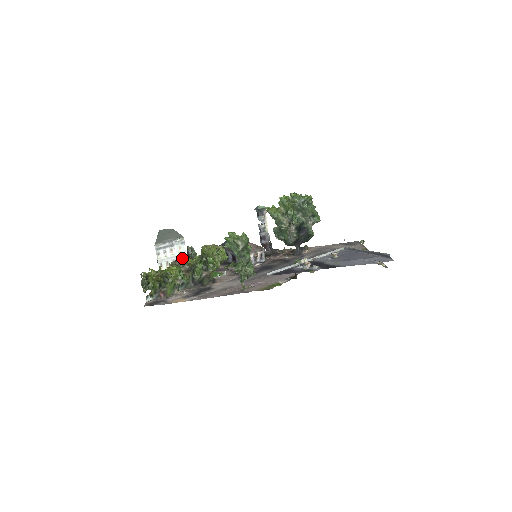
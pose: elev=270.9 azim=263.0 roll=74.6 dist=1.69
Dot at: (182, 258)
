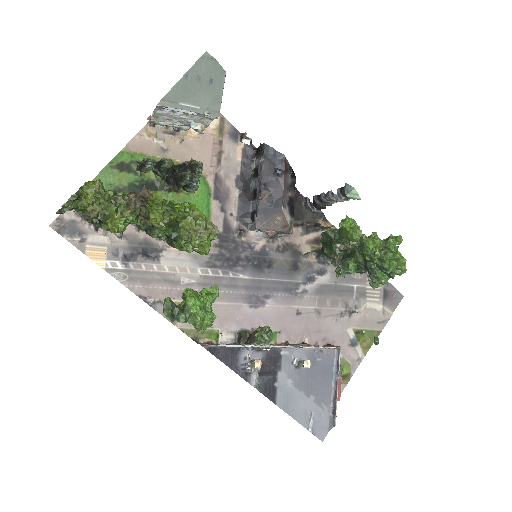
Dot at: (154, 200)
